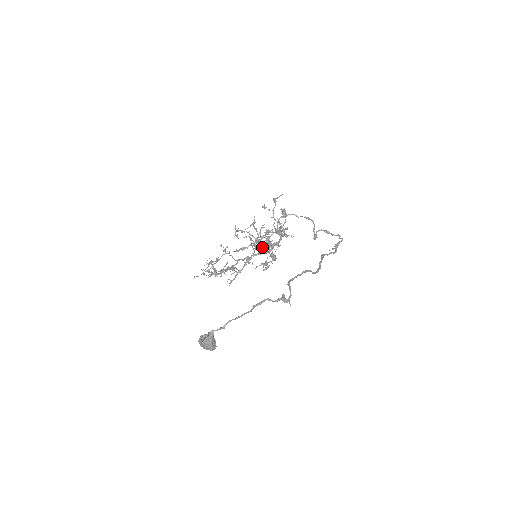
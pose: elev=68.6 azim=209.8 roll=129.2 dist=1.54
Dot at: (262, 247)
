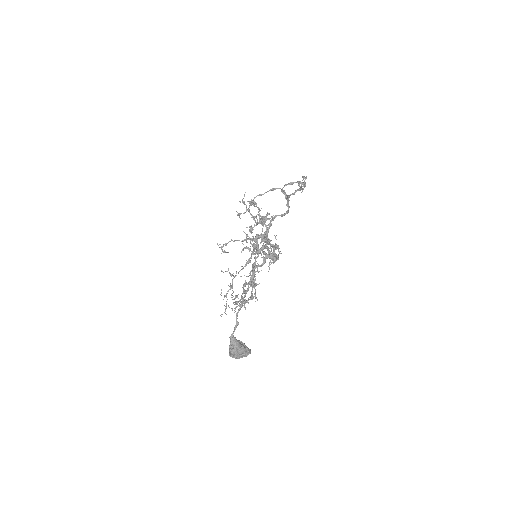
Dot at: occluded
